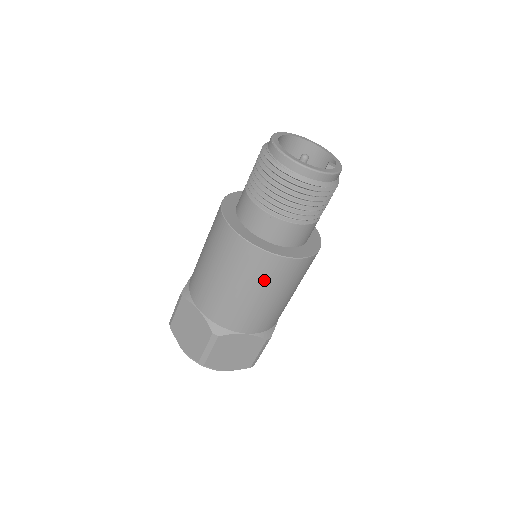
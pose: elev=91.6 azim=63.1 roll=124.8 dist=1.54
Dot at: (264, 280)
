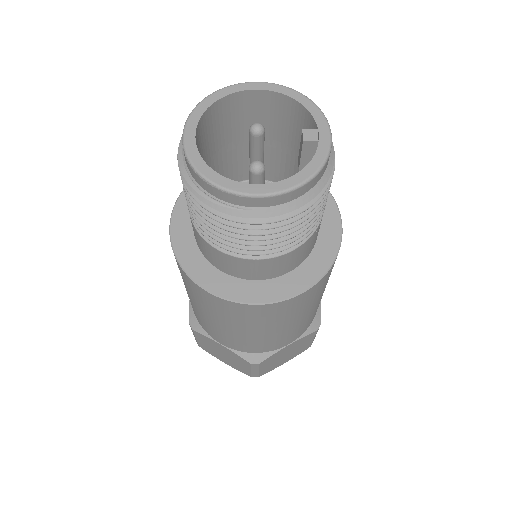
Dot at: (283, 317)
